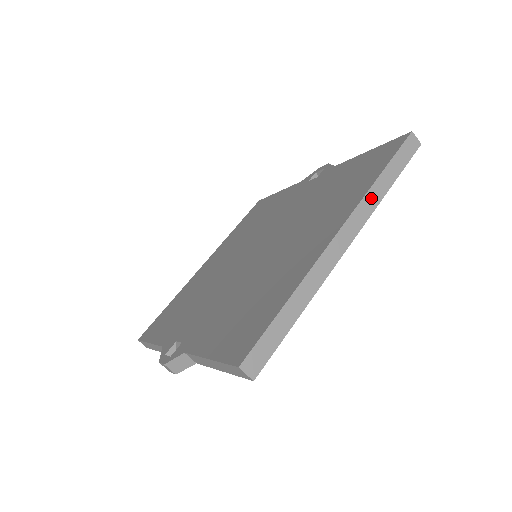
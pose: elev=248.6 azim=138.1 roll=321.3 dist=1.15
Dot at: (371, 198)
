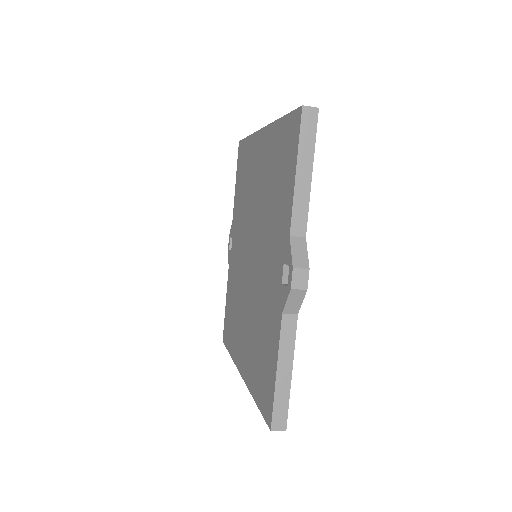
Dot at: occluded
